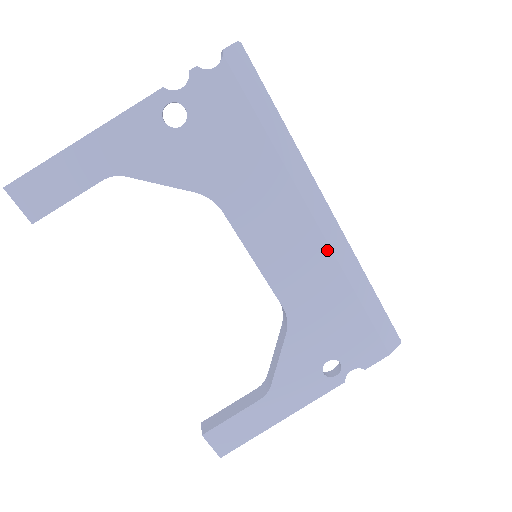
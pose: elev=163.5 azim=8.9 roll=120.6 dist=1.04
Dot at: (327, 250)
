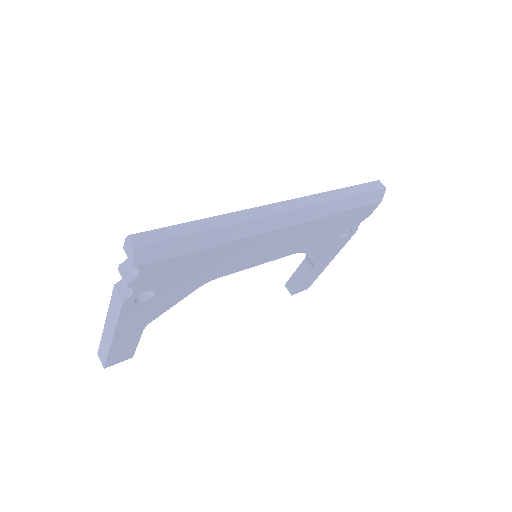
Dot at: (301, 225)
